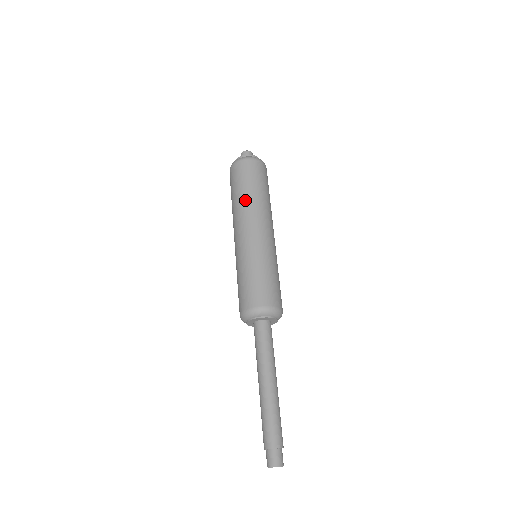
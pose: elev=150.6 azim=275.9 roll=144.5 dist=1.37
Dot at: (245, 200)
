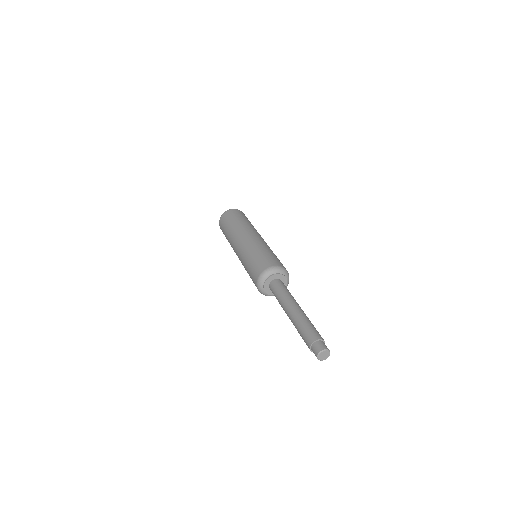
Dot at: (239, 225)
